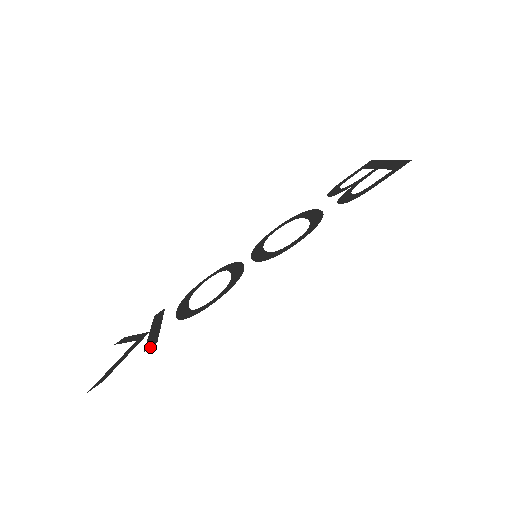
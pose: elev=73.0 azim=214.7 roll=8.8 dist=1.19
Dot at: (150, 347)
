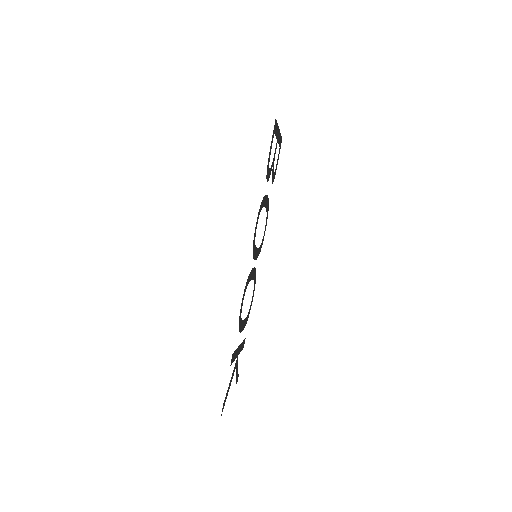
Dot at: (231, 360)
